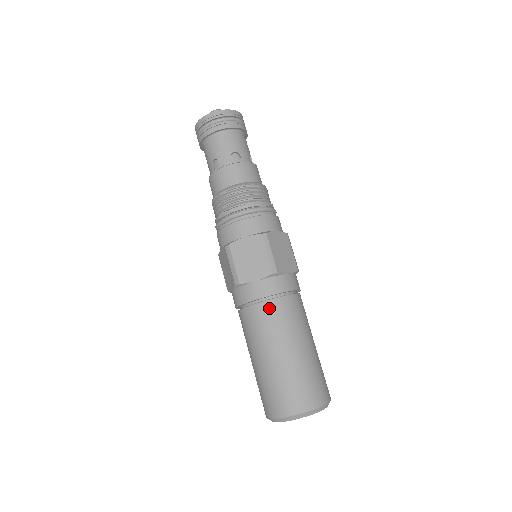
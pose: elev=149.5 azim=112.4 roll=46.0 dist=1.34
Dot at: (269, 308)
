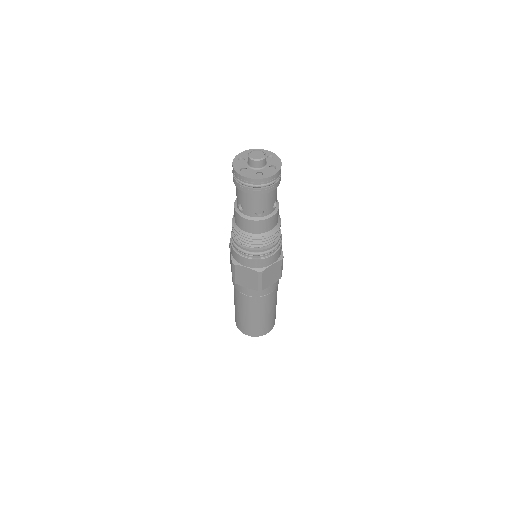
Dot at: (250, 300)
